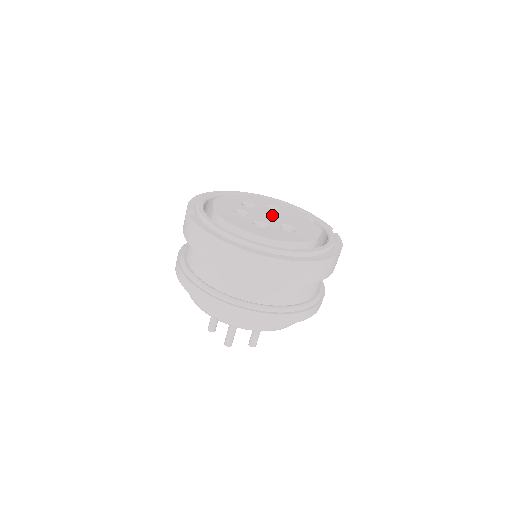
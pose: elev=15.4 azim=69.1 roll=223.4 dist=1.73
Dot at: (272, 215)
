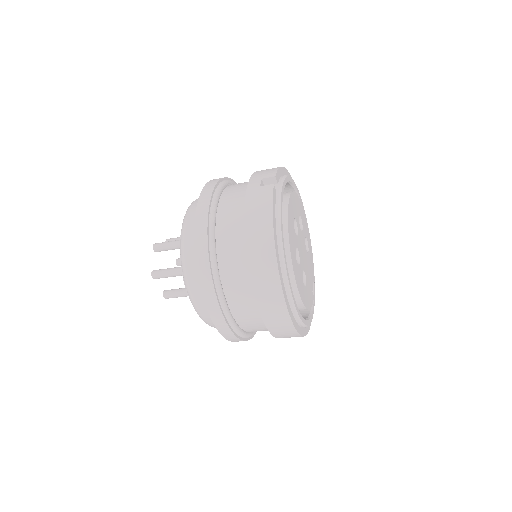
Dot at: (304, 252)
